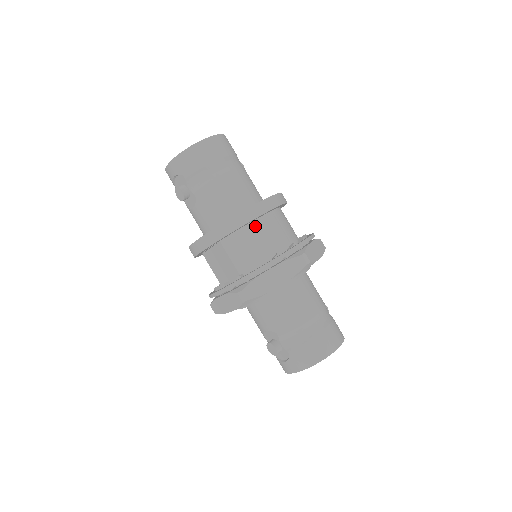
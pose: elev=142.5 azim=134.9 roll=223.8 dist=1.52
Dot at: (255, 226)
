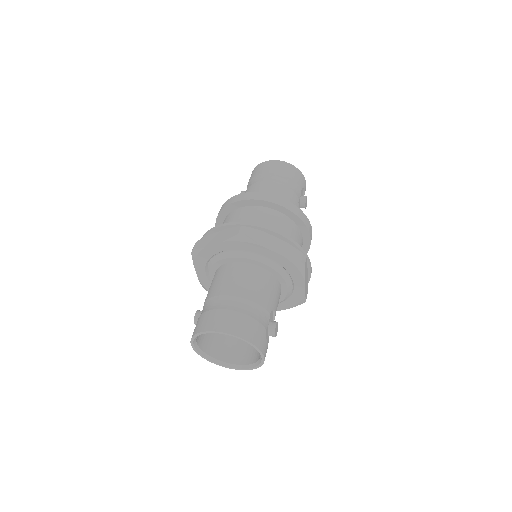
Dot at: (244, 210)
